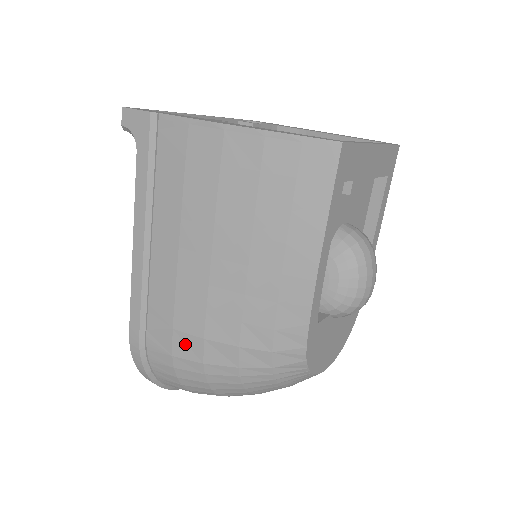
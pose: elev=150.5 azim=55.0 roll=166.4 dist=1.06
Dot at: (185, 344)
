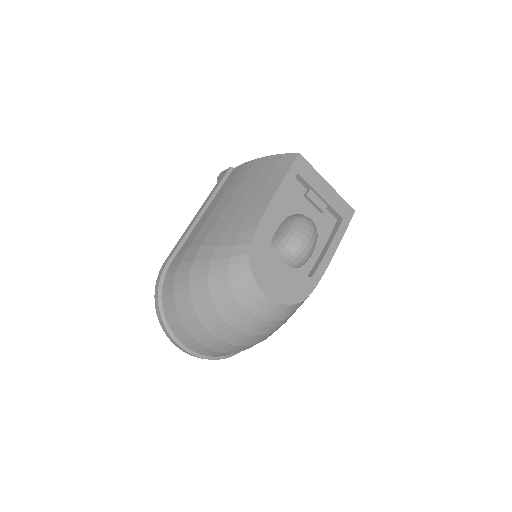
Dot at: (190, 254)
